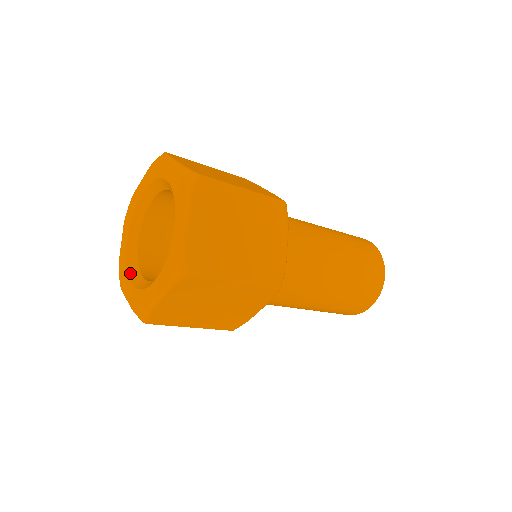
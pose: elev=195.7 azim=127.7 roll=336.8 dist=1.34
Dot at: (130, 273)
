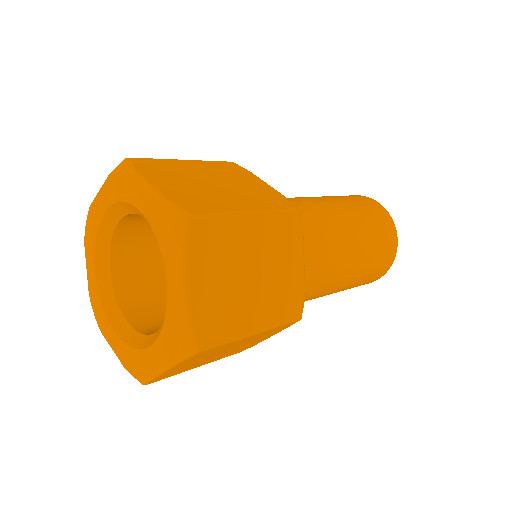
Dot at: (97, 252)
